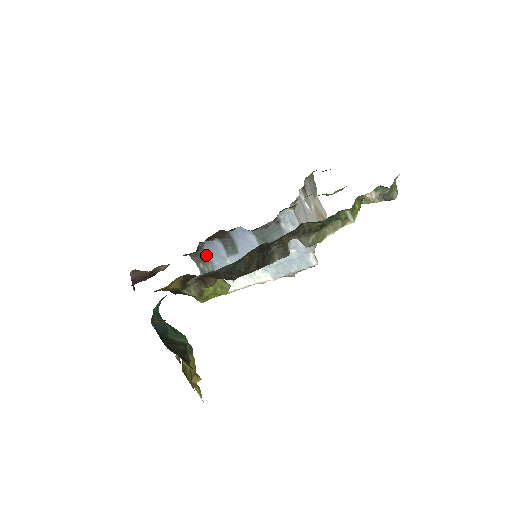
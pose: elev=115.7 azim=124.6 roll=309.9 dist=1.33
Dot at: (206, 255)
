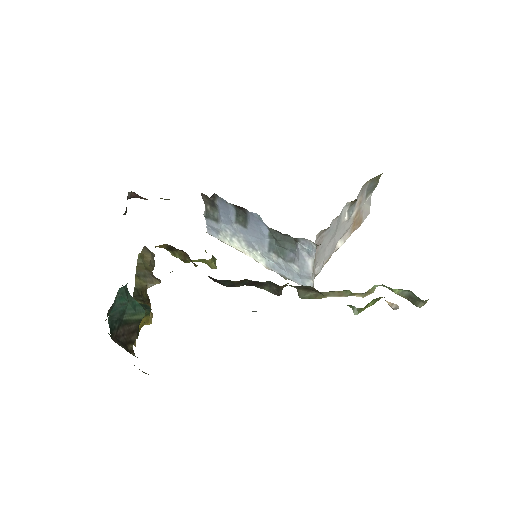
Dot at: (216, 205)
